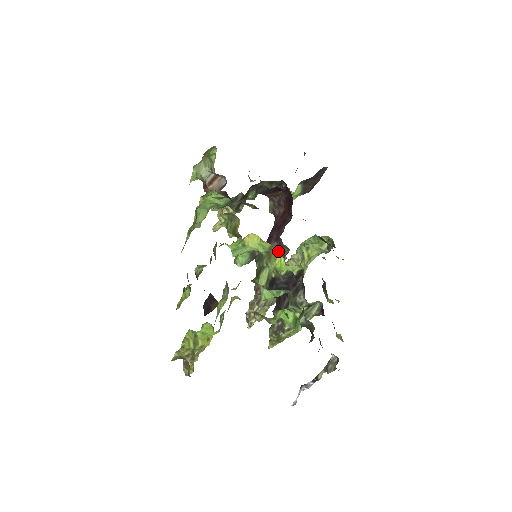
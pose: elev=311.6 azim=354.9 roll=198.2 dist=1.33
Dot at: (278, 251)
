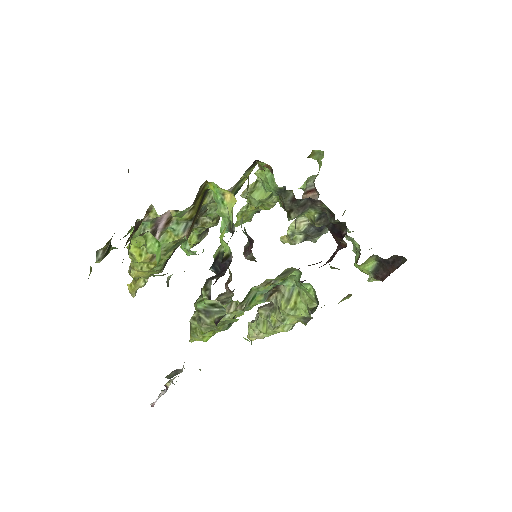
Dot at: occluded
